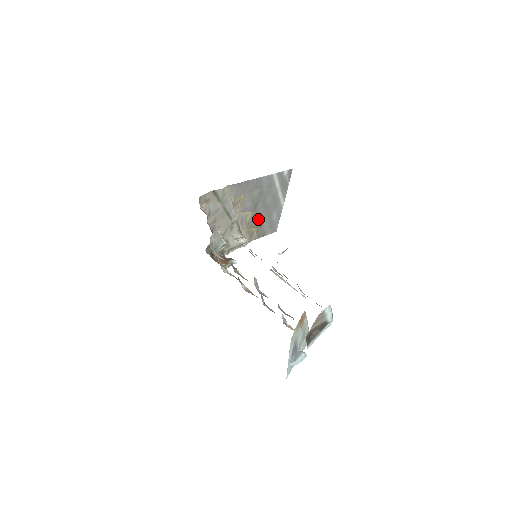
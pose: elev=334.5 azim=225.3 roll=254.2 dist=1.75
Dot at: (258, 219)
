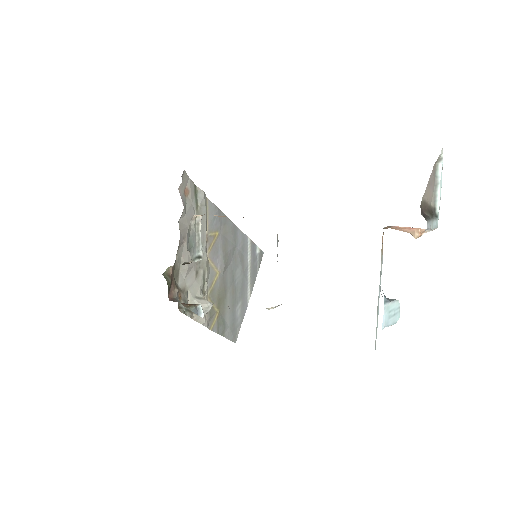
Dot at: (223, 295)
